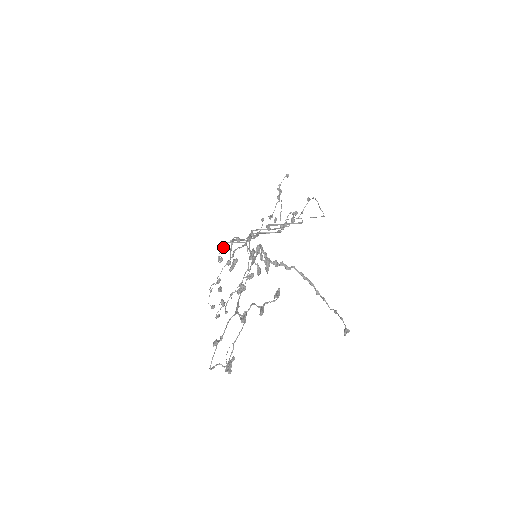
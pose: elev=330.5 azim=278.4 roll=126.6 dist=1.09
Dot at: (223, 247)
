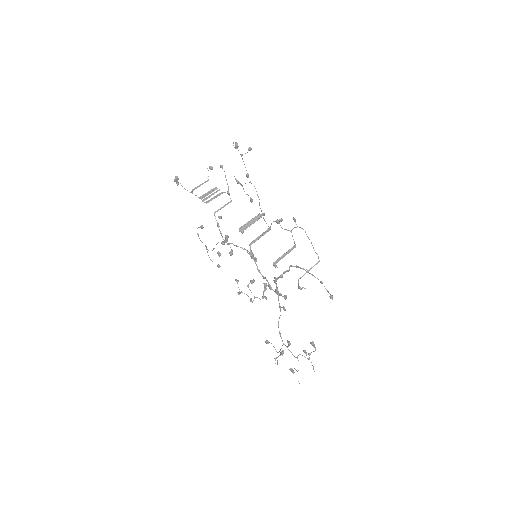
Dot at: occluded
